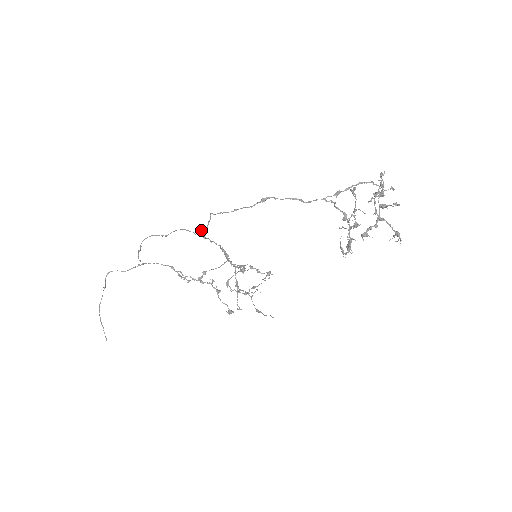
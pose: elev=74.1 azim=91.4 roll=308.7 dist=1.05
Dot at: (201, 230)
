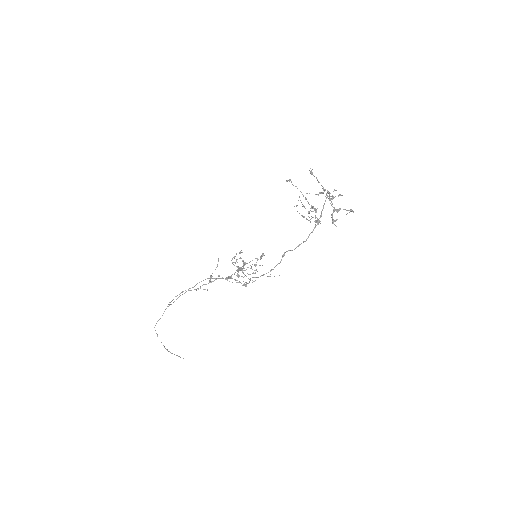
Dot at: occluded
